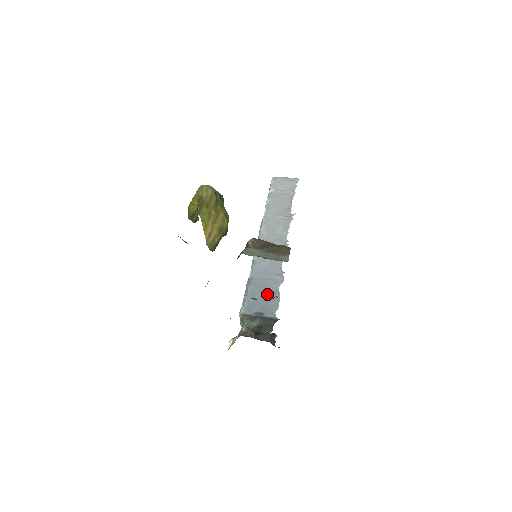
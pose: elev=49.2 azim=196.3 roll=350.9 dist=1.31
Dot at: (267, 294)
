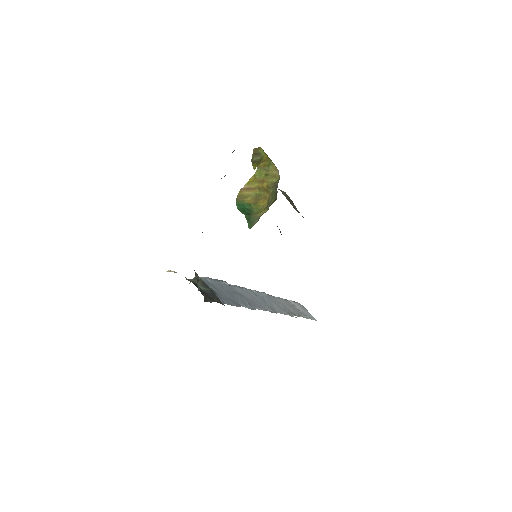
Dot at: (231, 297)
